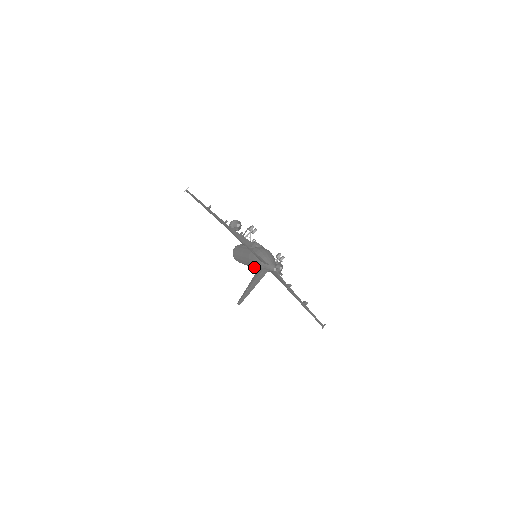
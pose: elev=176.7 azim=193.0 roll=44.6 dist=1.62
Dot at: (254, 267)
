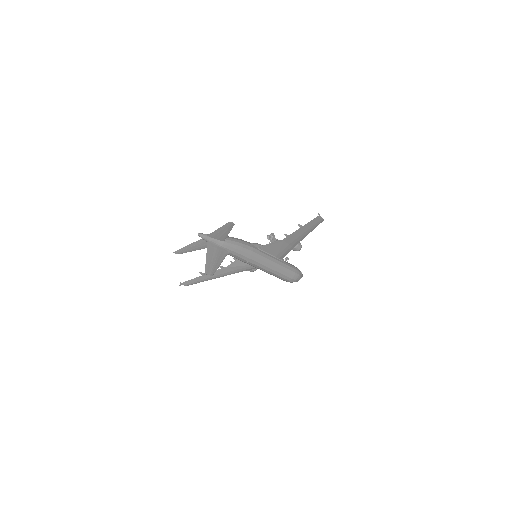
Dot at: (243, 258)
